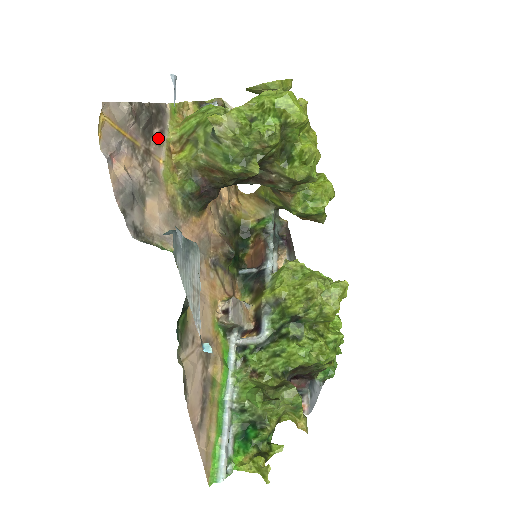
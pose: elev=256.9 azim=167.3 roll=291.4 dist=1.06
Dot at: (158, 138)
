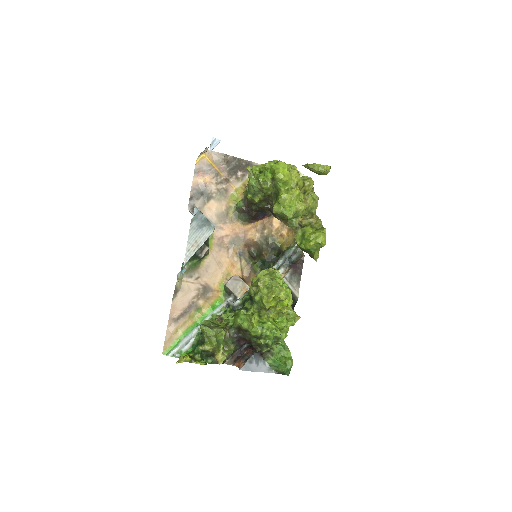
Dot at: (240, 177)
